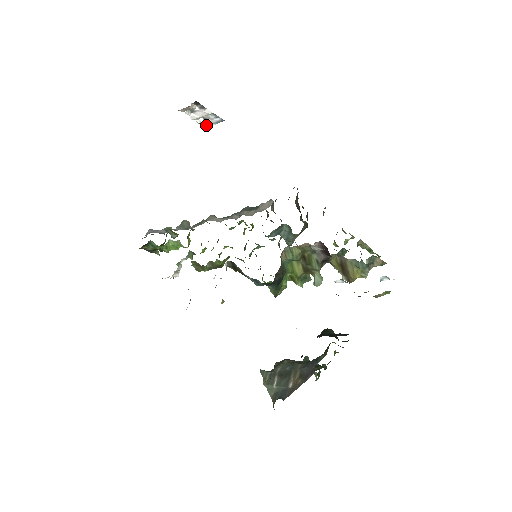
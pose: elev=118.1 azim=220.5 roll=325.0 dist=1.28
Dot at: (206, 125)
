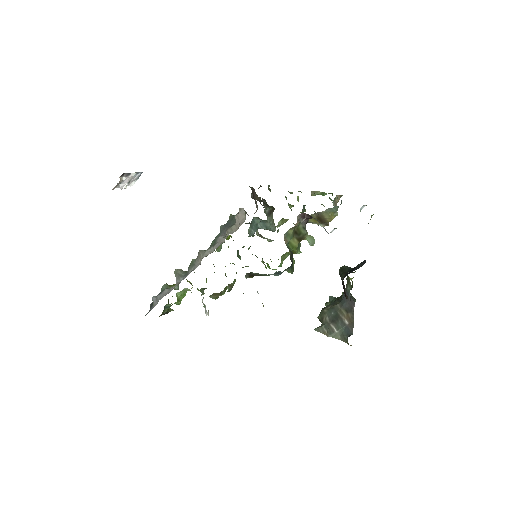
Dot at: (130, 185)
